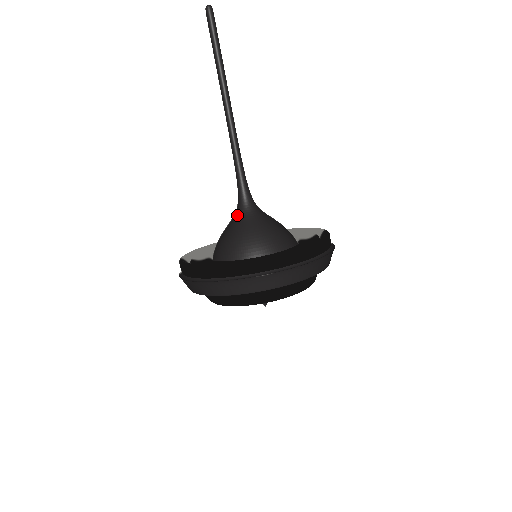
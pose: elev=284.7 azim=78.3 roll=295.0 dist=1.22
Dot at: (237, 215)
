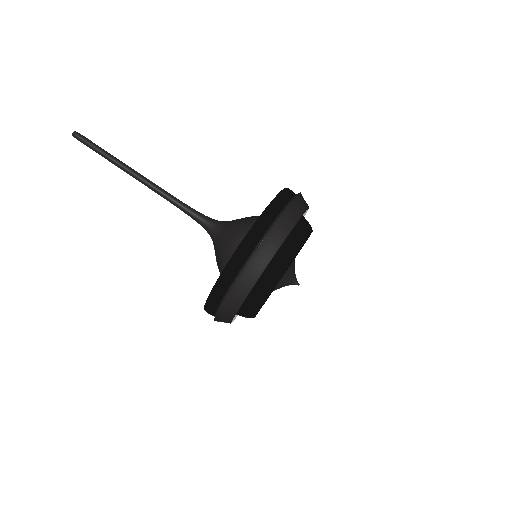
Dot at: (214, 239)
